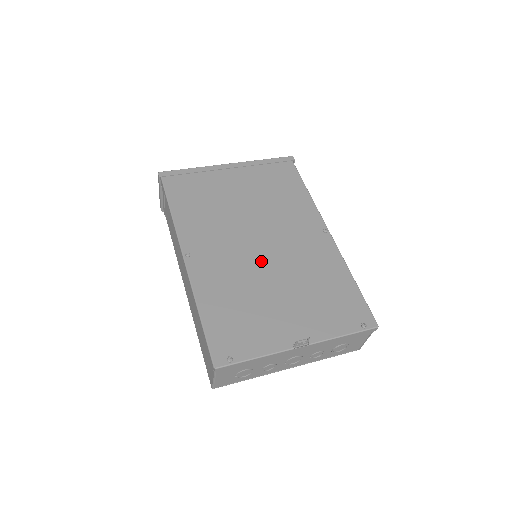
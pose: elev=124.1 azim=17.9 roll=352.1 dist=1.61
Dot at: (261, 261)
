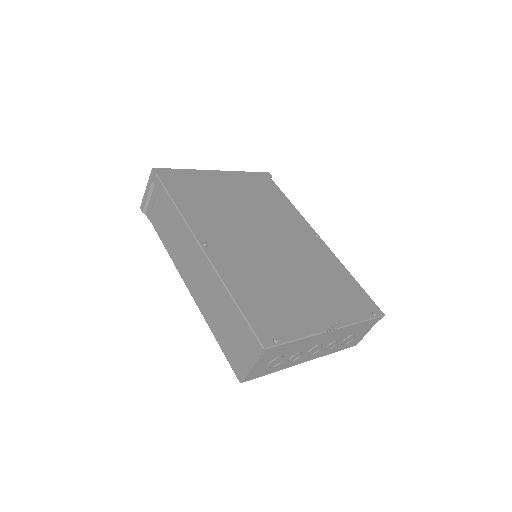
Dot at: (273, 255)
